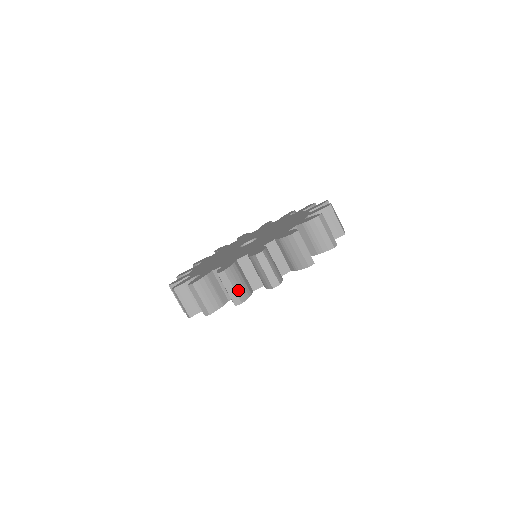
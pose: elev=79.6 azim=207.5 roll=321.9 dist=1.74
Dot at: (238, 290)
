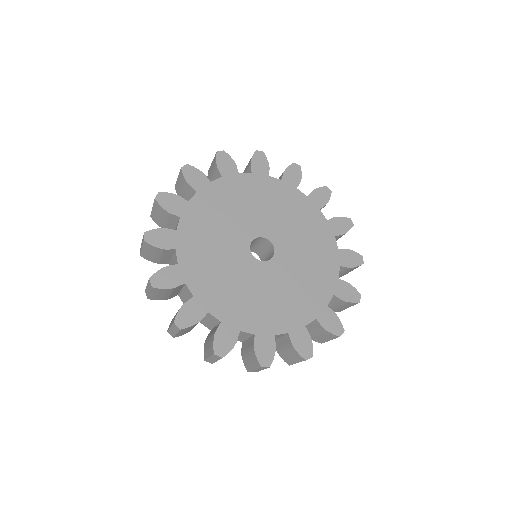
Dot at: (153, 296)
